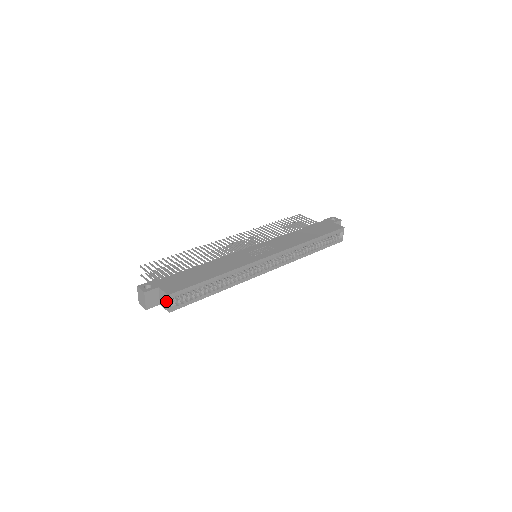
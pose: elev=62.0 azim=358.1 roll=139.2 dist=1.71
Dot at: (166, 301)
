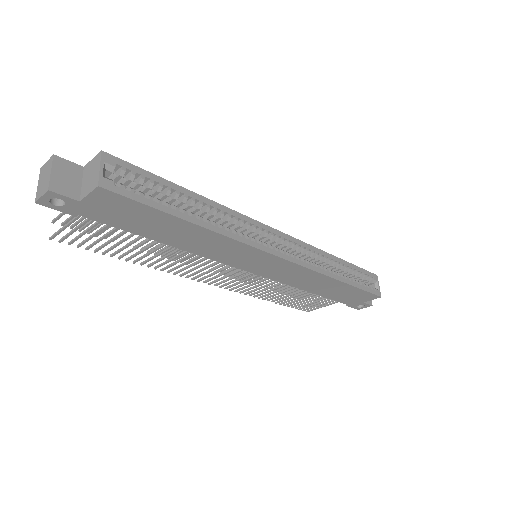
Dot at: (95, 169)
